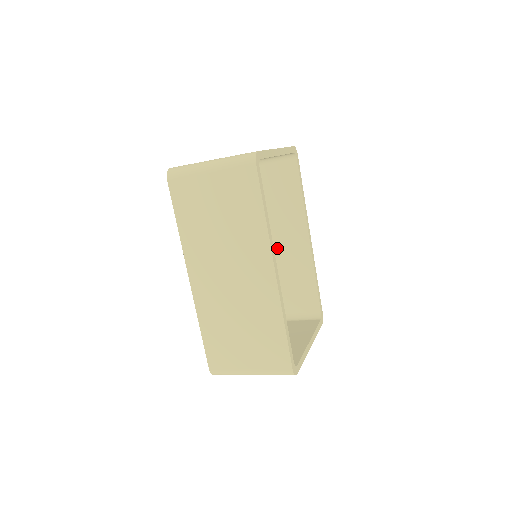
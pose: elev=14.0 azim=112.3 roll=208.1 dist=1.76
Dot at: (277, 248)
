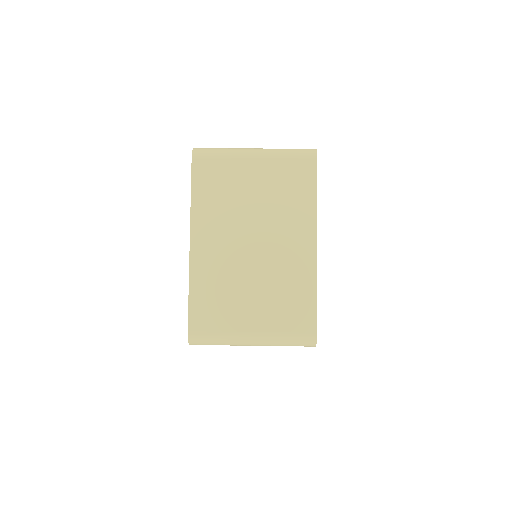
Dot at: occluded
